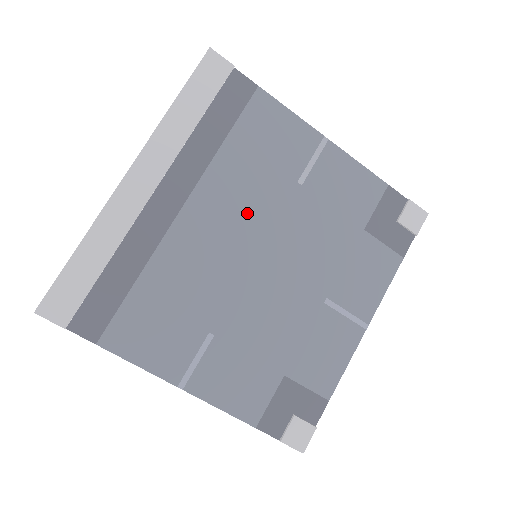
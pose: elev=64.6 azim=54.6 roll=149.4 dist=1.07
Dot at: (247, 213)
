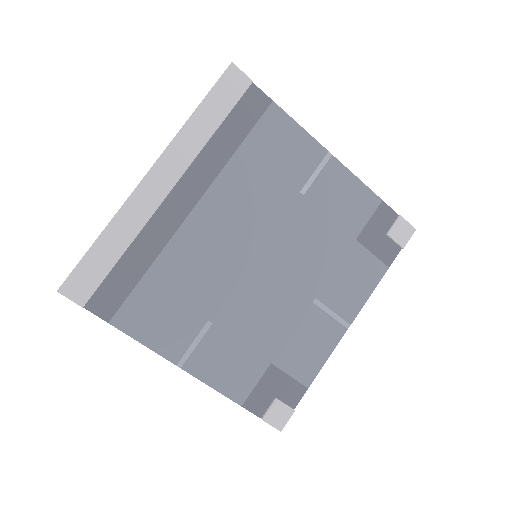
Dot at: (252, 217)
